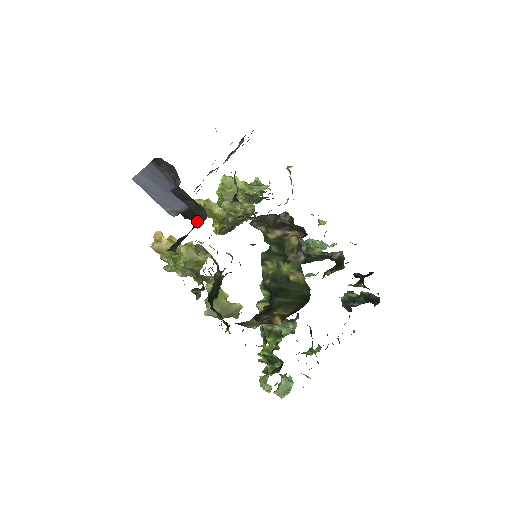
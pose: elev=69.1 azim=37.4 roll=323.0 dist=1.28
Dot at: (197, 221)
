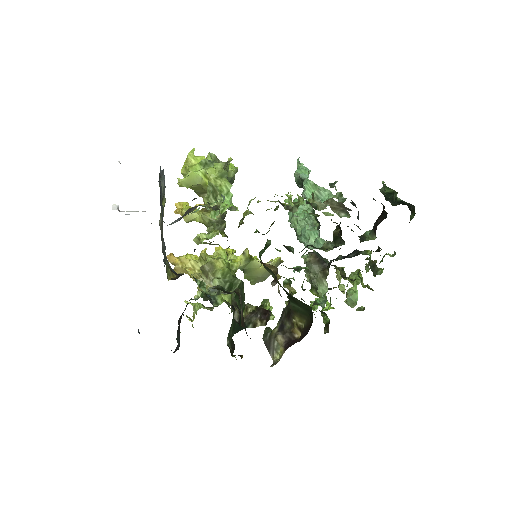
Dot at: occluded
